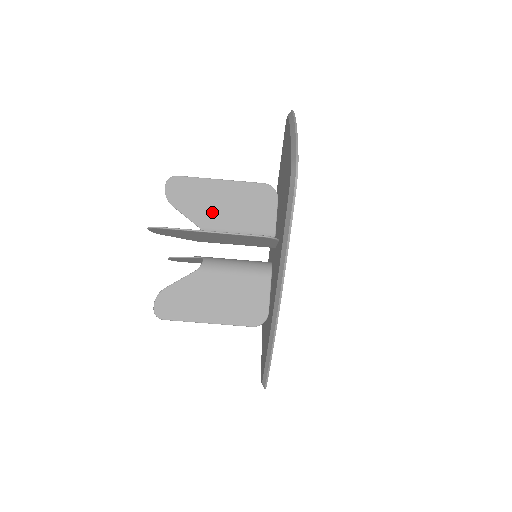
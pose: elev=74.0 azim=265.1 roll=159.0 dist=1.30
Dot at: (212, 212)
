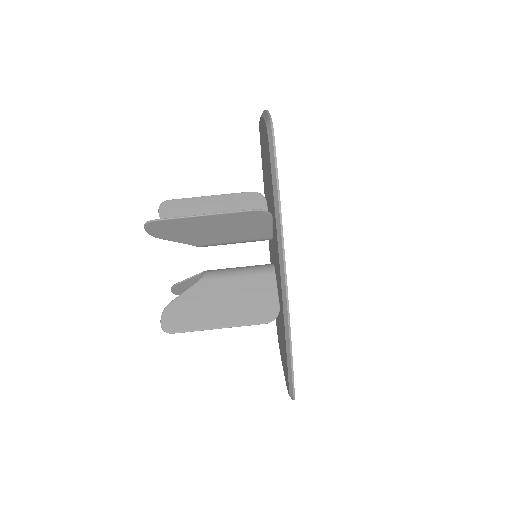
Dot at: occluded
